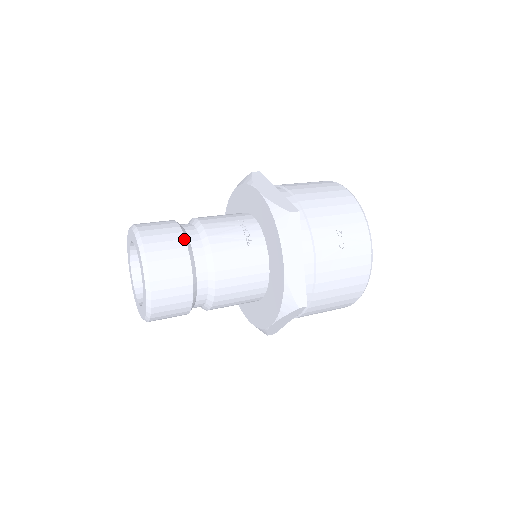
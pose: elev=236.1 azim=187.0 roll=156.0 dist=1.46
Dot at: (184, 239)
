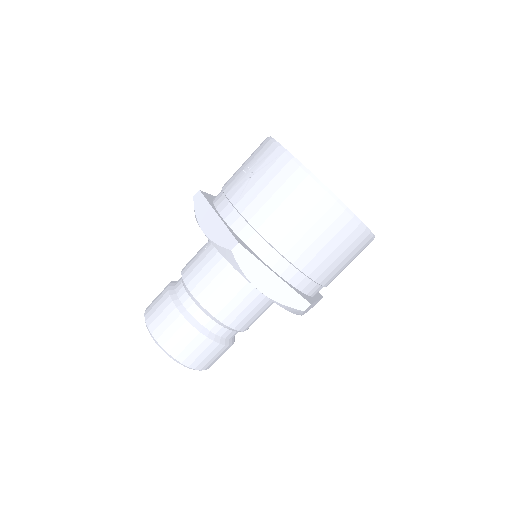
Dot at: (168, 284)
